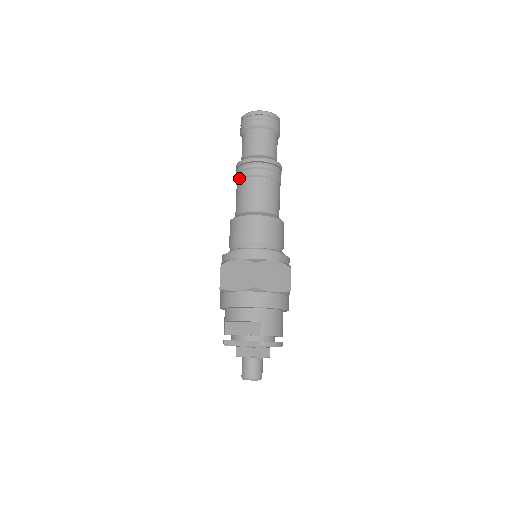
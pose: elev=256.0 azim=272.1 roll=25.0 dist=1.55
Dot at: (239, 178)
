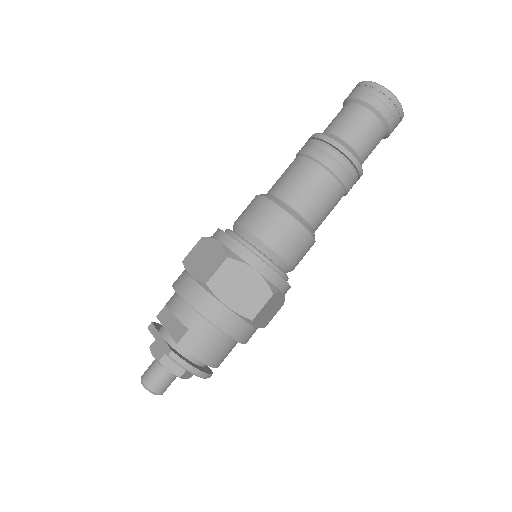
Dot at: (297, 153)
